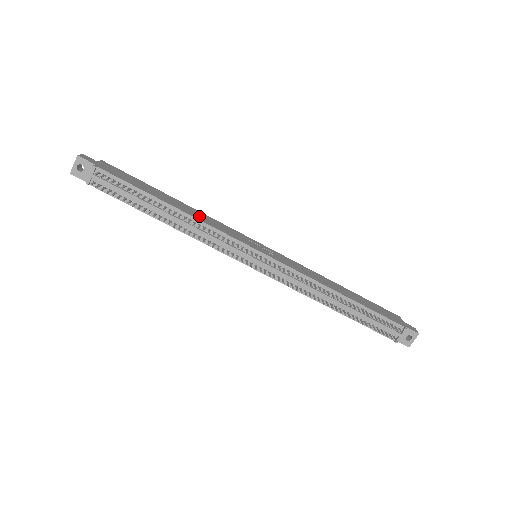
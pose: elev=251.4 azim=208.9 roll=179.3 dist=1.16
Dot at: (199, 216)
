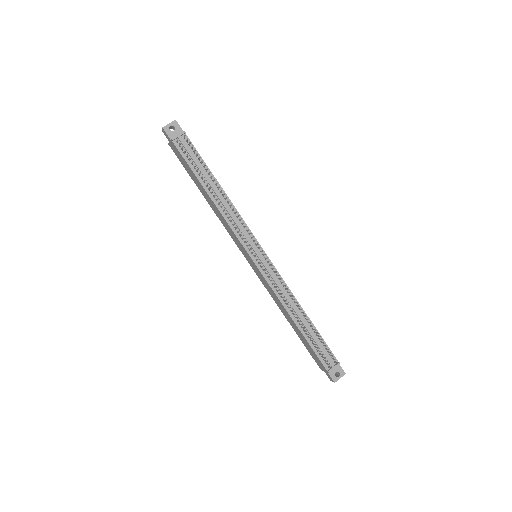
Dot at: occluded
